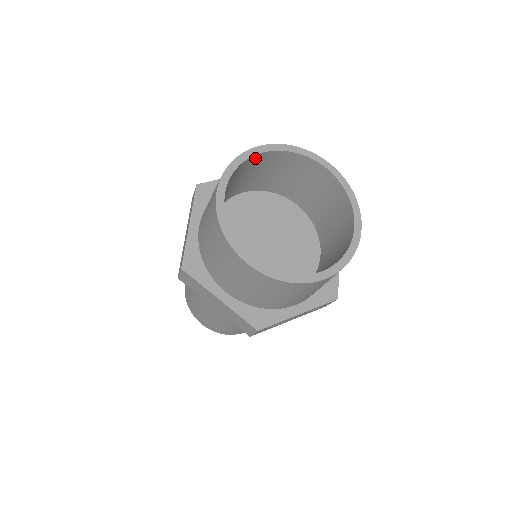
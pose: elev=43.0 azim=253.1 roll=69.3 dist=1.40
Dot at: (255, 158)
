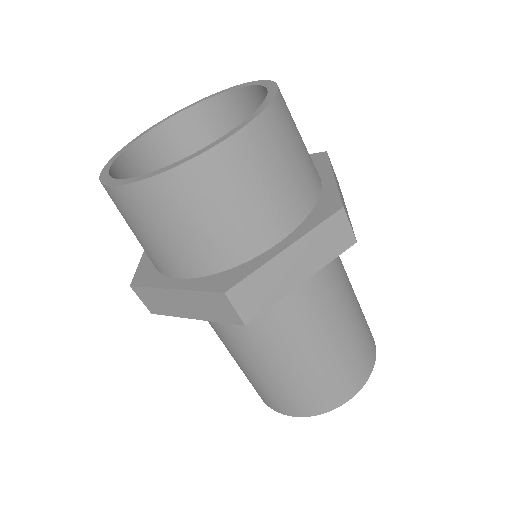
Dot at: (159, 135)
